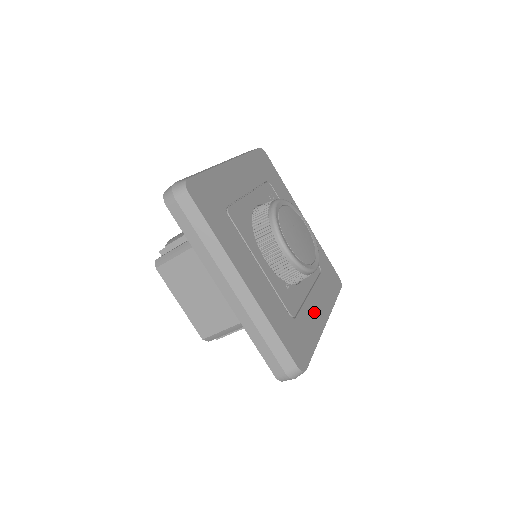
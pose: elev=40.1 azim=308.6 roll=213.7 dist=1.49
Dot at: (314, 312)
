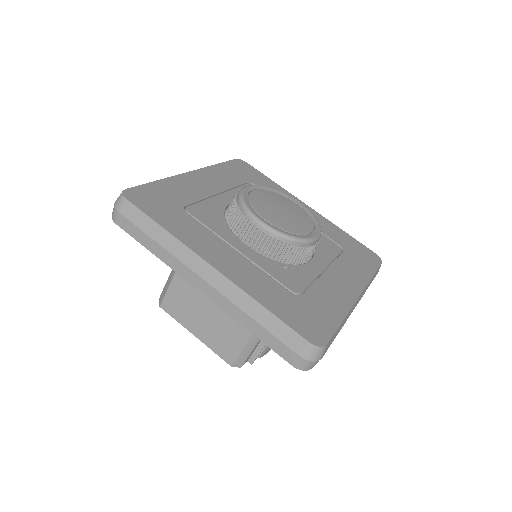
Dot at: (335, 288)
